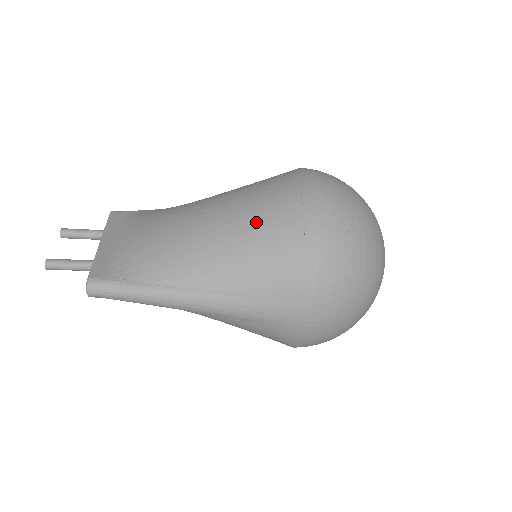
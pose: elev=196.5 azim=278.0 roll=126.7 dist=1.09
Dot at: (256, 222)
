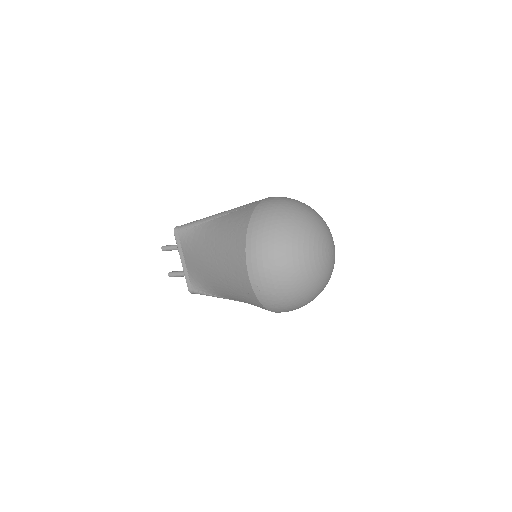
Dot at: (235, 290)
